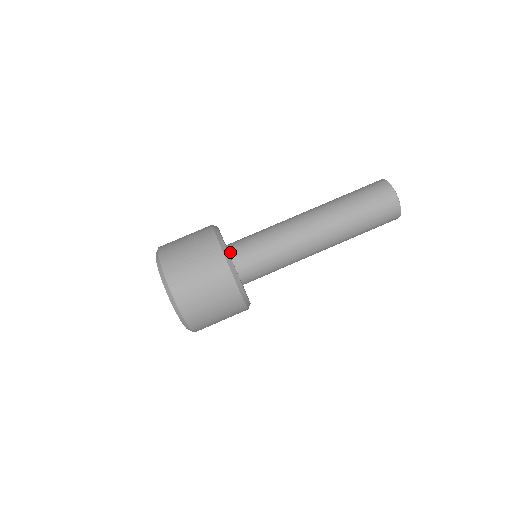
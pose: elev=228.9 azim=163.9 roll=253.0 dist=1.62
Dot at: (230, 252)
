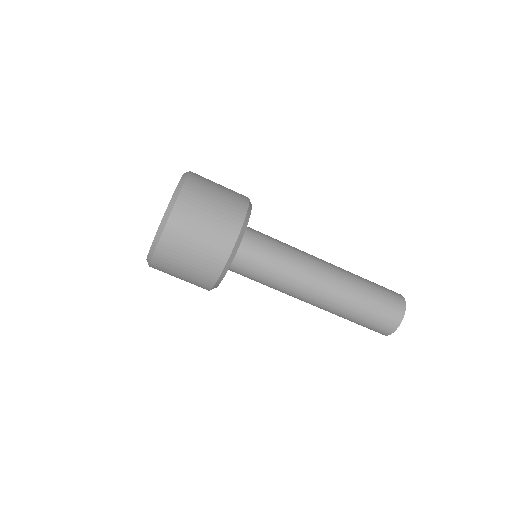
Dot at: occluded
